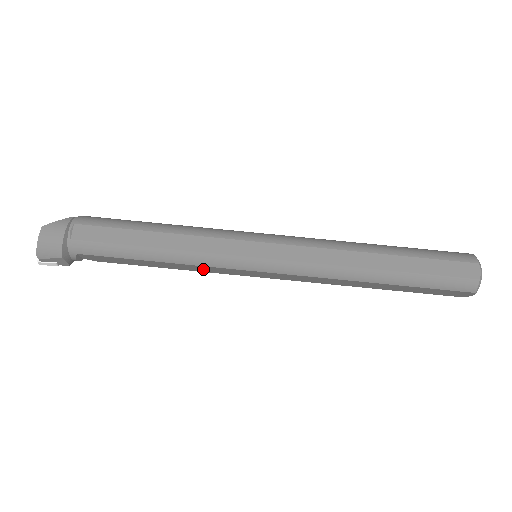
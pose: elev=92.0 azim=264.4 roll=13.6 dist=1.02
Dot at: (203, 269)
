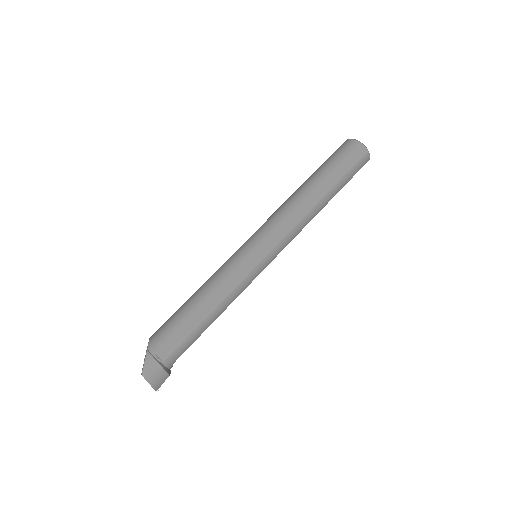
Dot at: occluded
